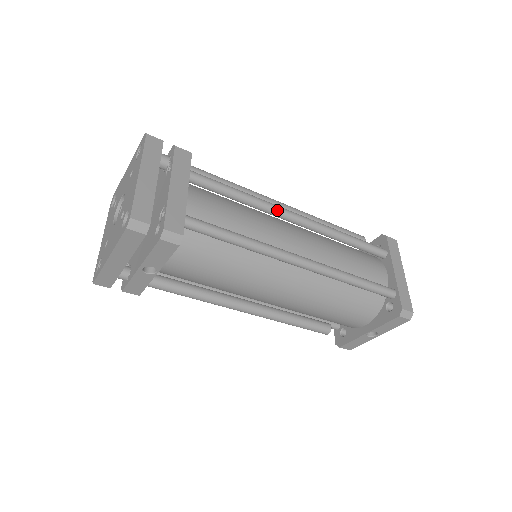
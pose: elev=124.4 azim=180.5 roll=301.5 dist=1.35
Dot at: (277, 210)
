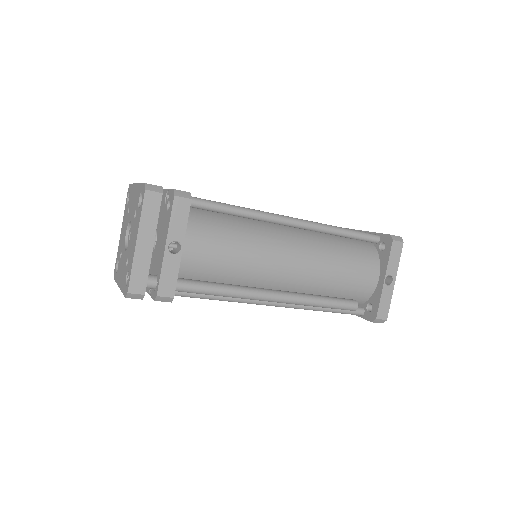
Dot at: occluded
